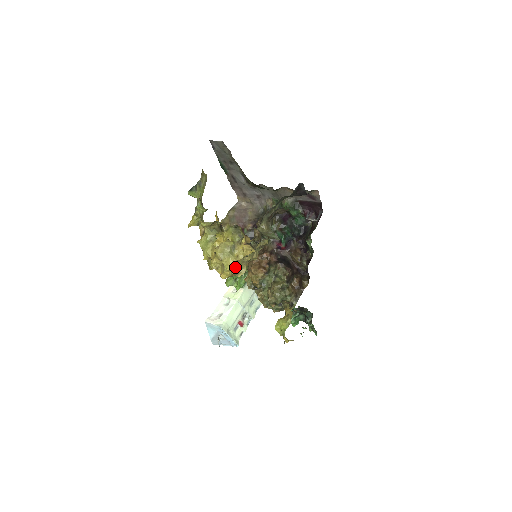
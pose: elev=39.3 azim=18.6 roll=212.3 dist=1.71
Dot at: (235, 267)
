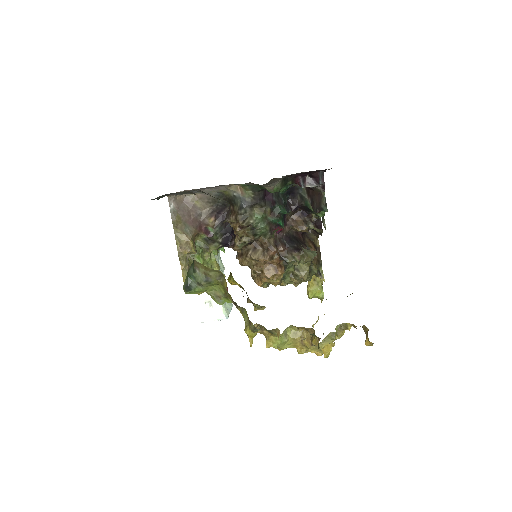
Dot at: occluded
